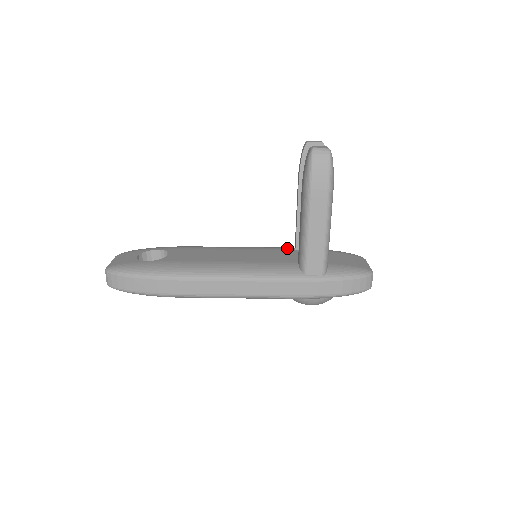
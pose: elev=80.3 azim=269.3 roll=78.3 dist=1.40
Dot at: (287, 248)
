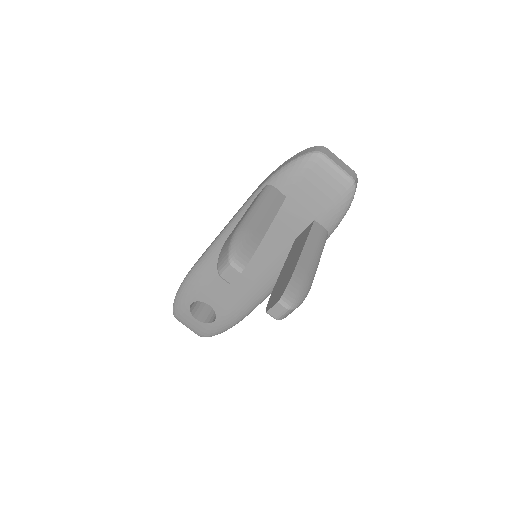
Dot at: occluded
